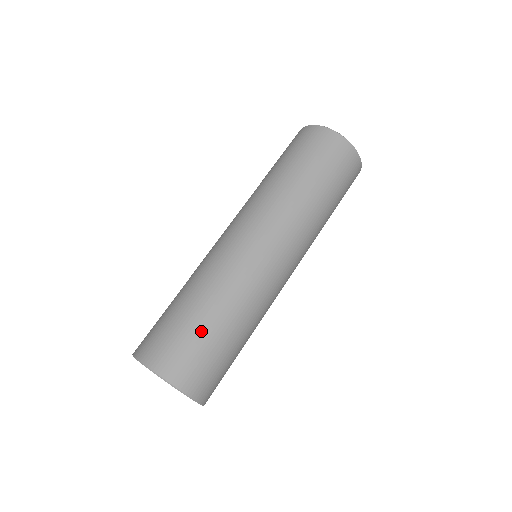
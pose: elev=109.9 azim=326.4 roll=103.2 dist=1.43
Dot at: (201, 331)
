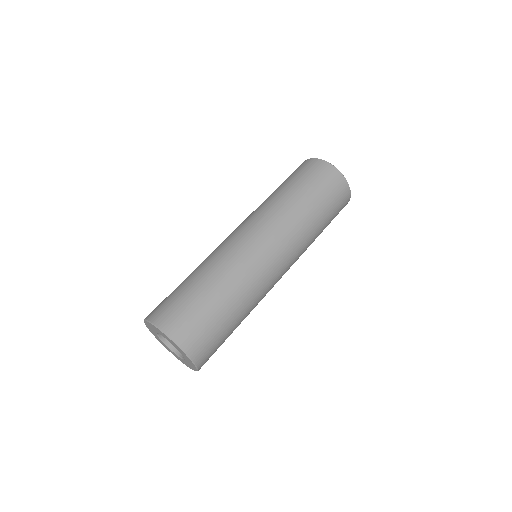
Dot at: (179, 287)
